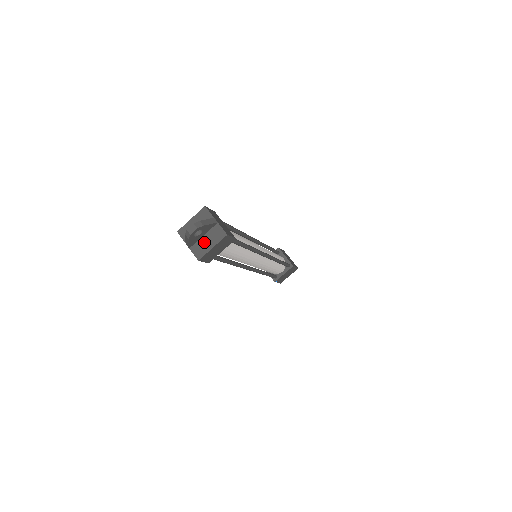
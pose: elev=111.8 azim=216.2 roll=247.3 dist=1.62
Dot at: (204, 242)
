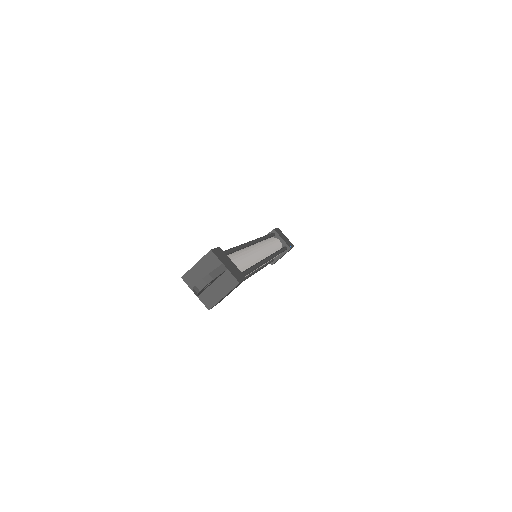
Dot at: (214, 290)
